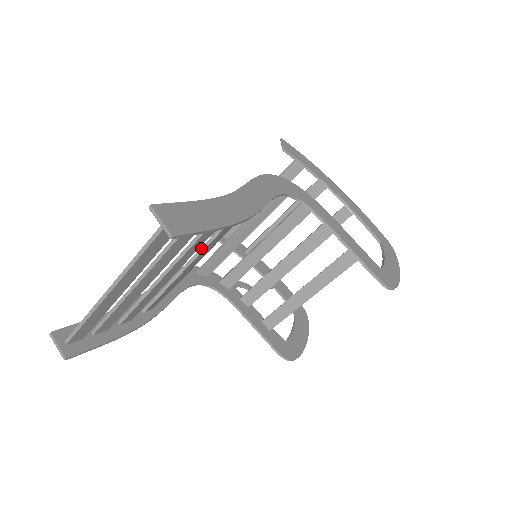
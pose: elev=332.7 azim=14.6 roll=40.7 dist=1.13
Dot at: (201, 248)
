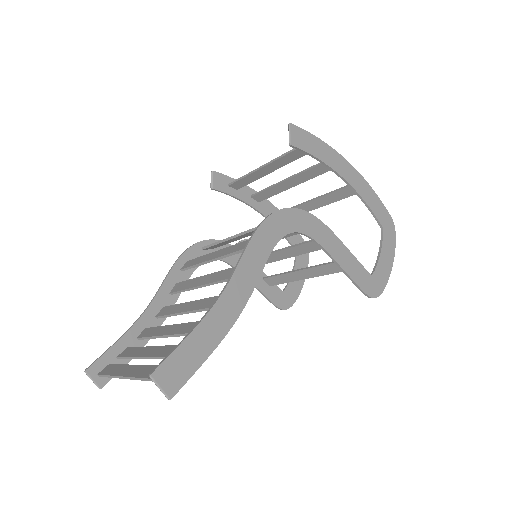
Dot at: (200, 309)
